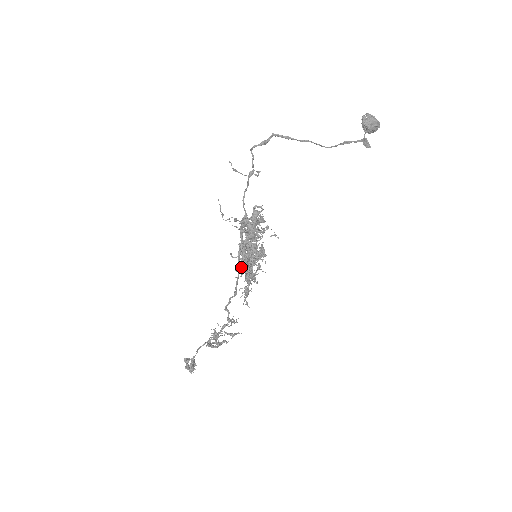
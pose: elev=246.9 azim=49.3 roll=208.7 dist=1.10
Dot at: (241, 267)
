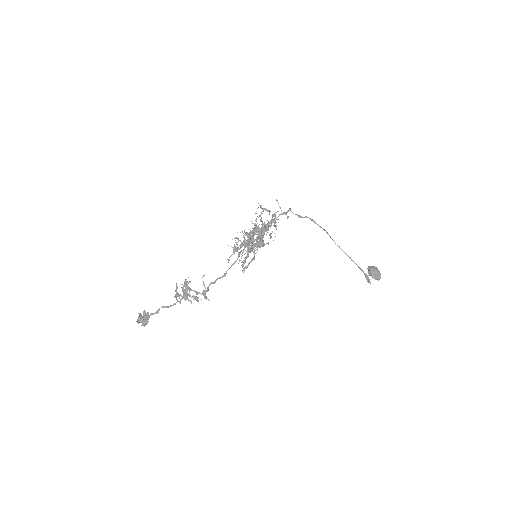
Dot at: (245, 234)
